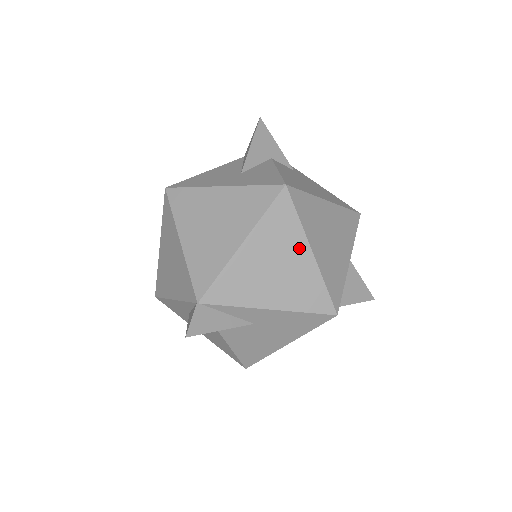
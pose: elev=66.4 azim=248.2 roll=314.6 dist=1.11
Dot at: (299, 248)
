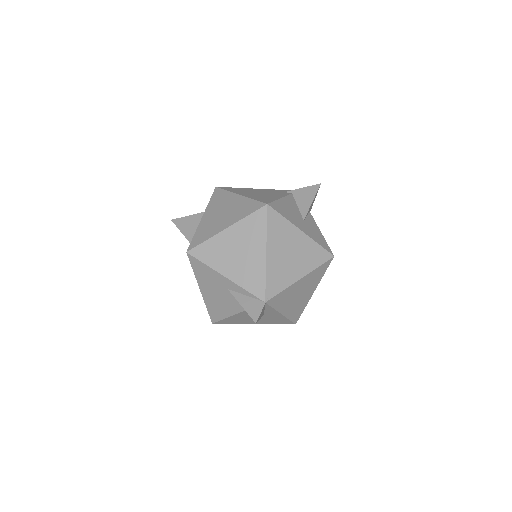
Dot at: (313, 288)
